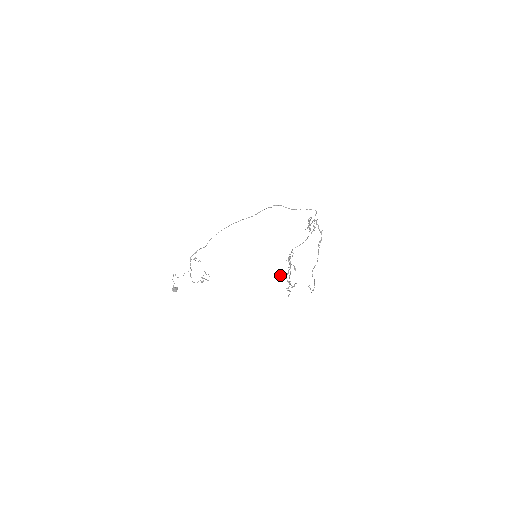
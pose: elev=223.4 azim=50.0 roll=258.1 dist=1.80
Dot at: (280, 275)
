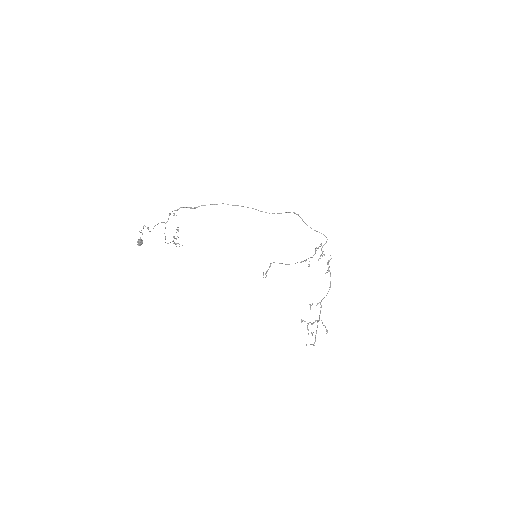
Dot at: occluded
